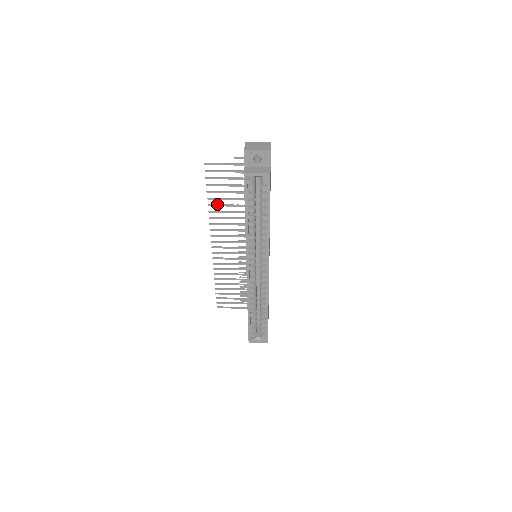
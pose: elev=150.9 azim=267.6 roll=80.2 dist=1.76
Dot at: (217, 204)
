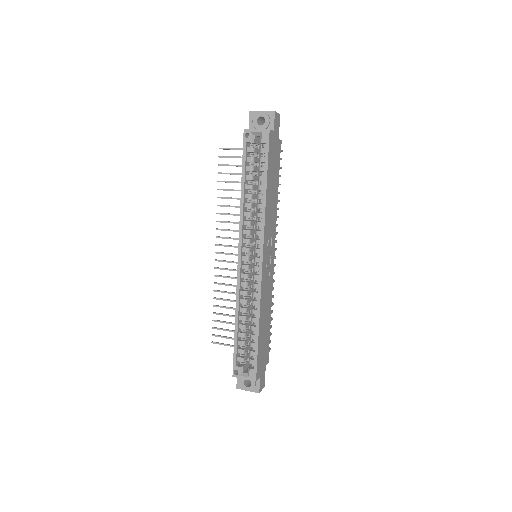
Dot at: (226, 197)
